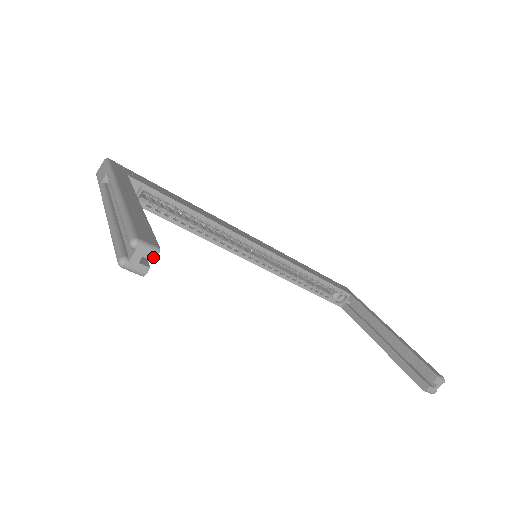
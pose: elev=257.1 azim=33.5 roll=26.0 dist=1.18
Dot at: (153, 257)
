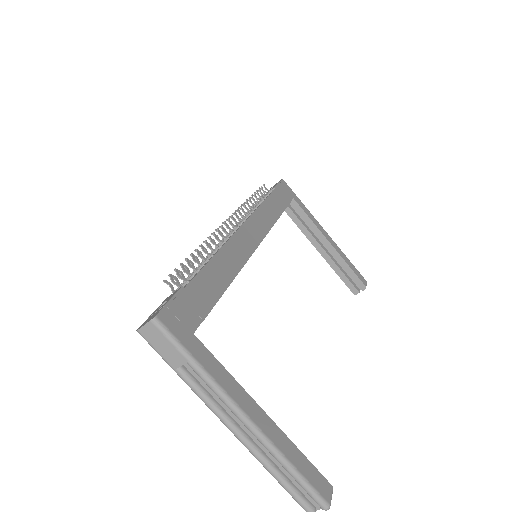
Dot at: occluded
